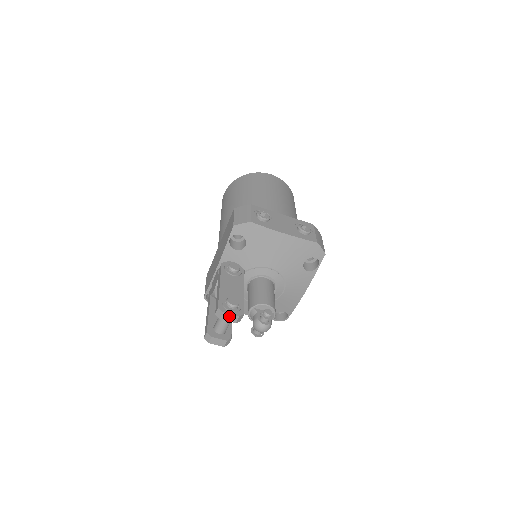
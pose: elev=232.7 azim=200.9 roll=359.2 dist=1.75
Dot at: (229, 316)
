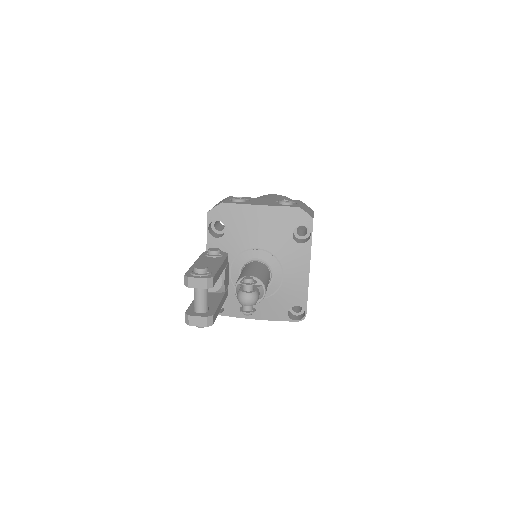
Dot at: (196, 281)
